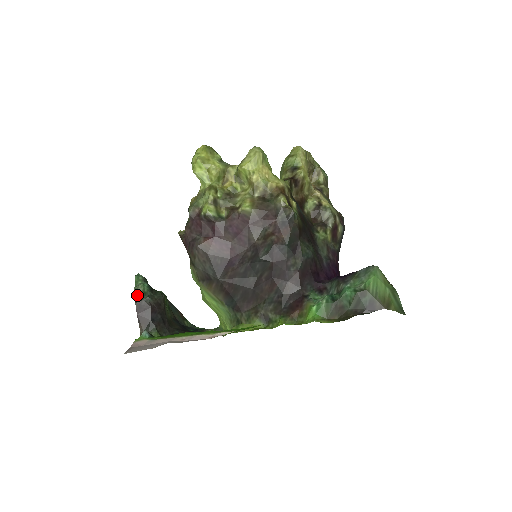
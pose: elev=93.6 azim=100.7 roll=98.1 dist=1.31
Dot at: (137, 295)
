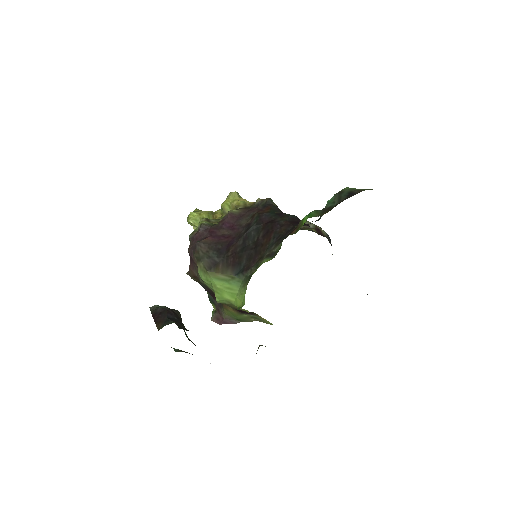
Dot at: (152, 309)
